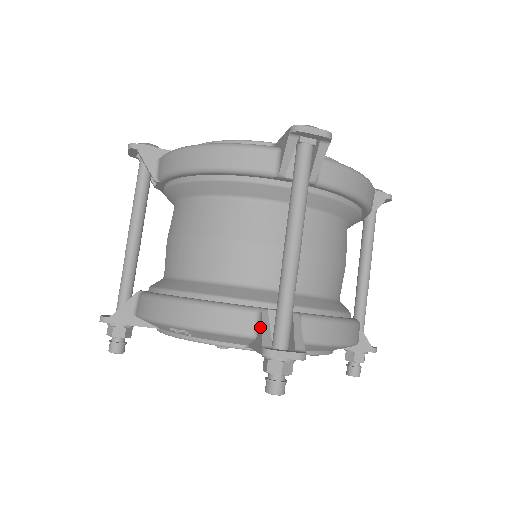
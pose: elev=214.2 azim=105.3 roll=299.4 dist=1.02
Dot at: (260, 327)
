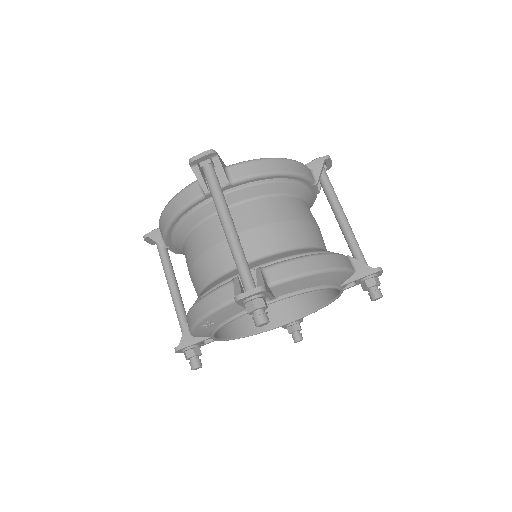
Dot at: (235, 289)
